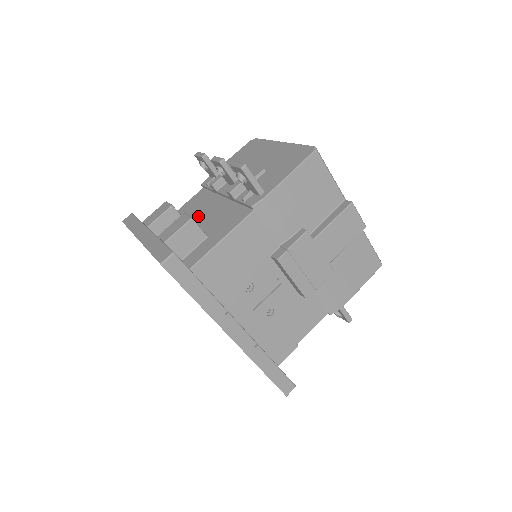
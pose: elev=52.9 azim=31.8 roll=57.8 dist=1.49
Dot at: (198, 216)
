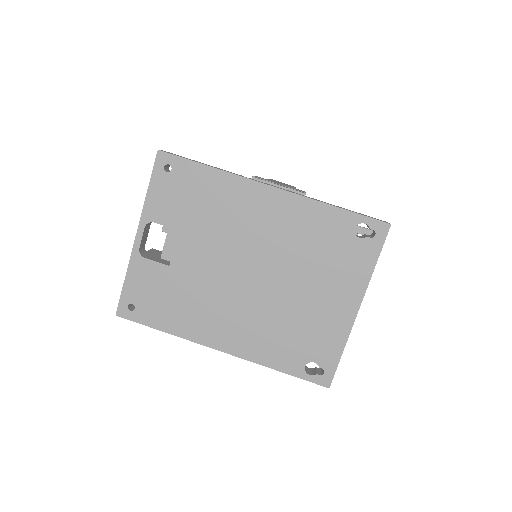
Dot at: occluded
